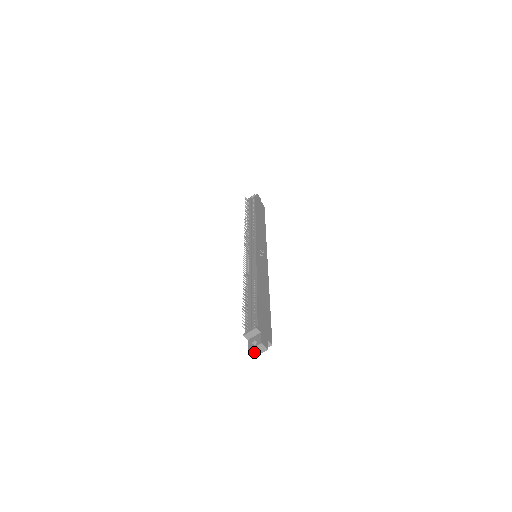
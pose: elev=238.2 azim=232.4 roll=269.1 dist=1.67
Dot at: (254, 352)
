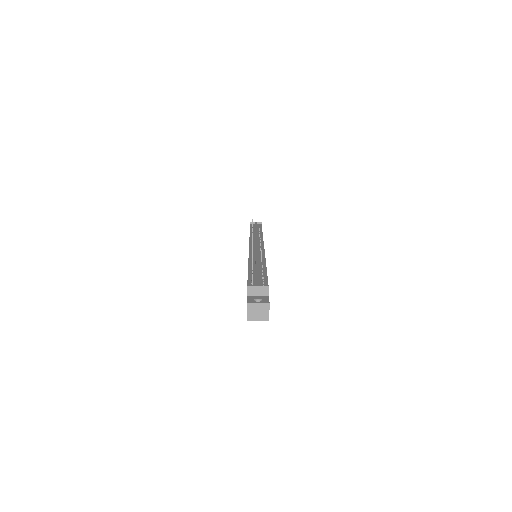
Dot at: (252, 309)
